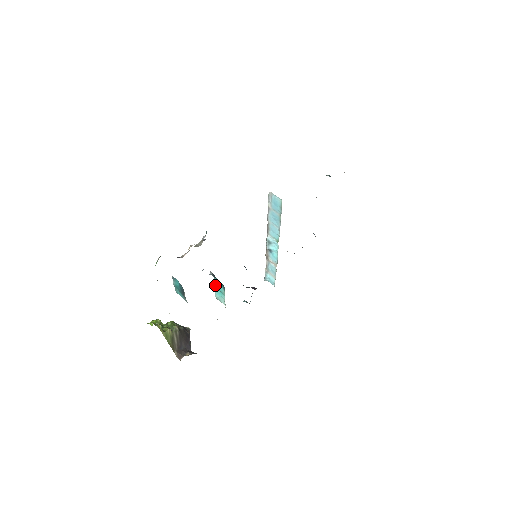
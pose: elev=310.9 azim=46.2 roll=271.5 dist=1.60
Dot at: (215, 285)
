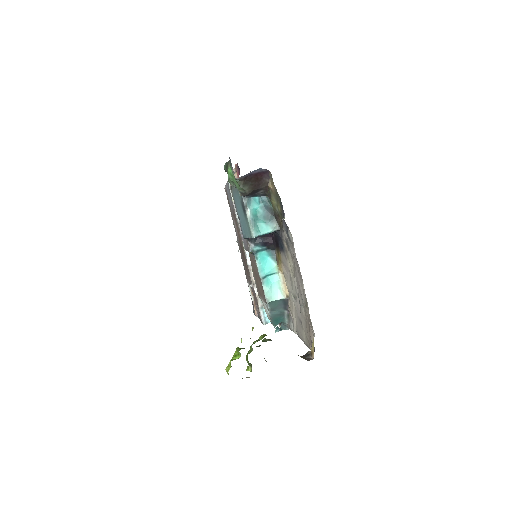
Dot at: (259, 270)
